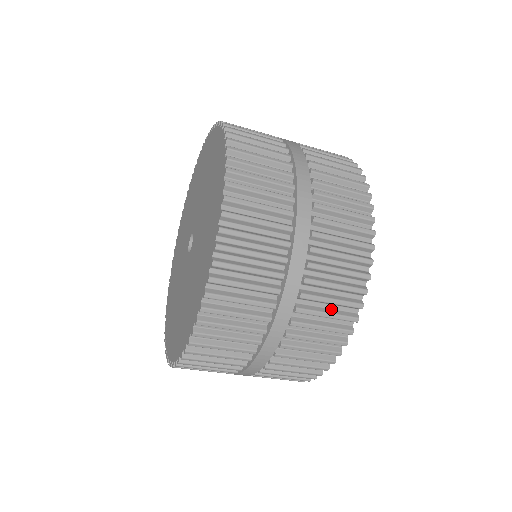
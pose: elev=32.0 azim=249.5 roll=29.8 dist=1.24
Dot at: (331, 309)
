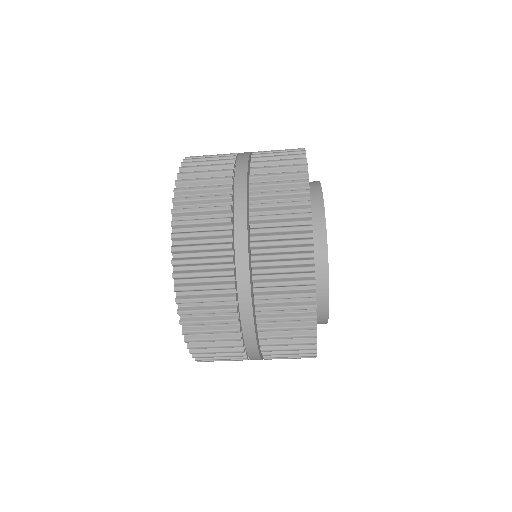
Dot at: (289, 302)
